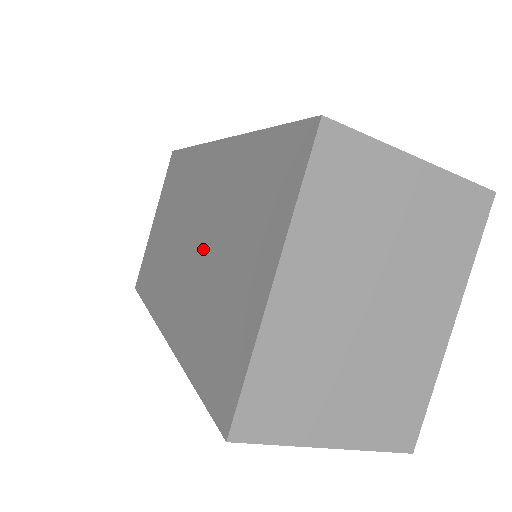
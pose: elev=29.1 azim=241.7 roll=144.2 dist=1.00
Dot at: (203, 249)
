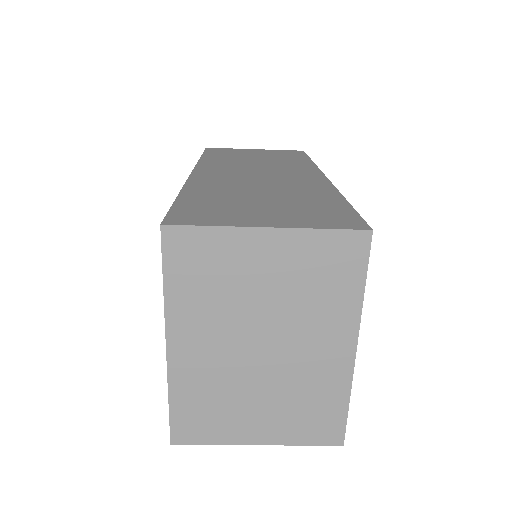
Dot at: occluded
